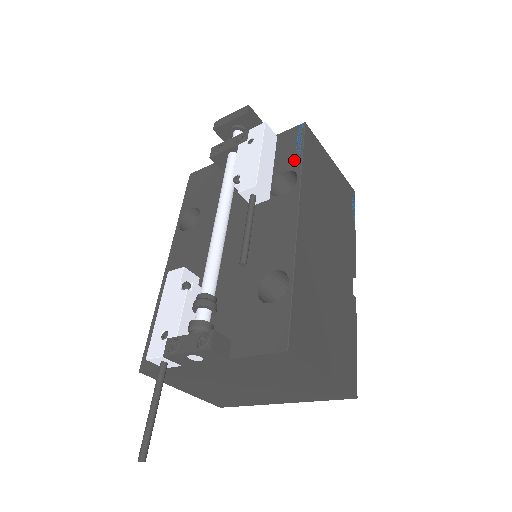
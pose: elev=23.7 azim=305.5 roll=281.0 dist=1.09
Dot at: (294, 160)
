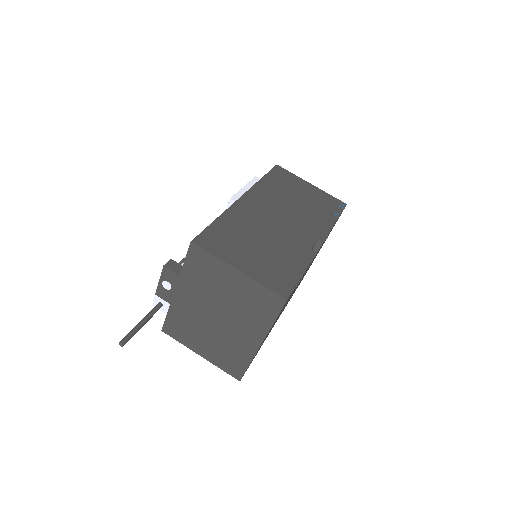
Dot at: occluded
